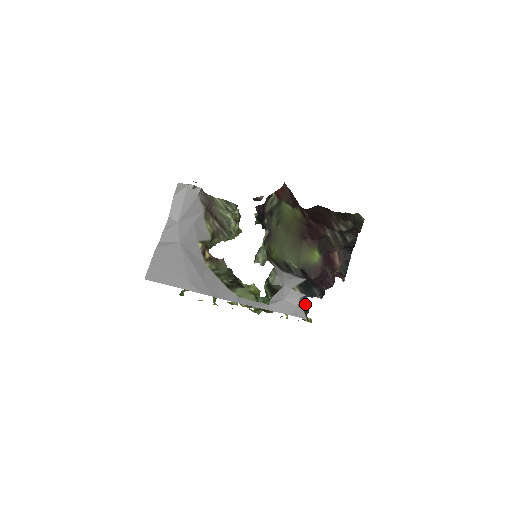
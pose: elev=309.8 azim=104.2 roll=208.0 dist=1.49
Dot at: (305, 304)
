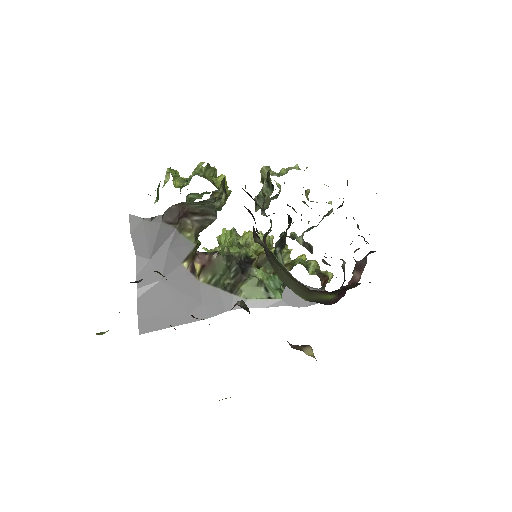
Dot at: (323, 289)
